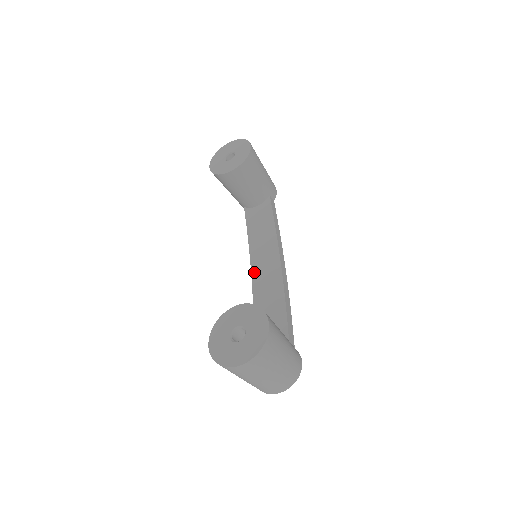
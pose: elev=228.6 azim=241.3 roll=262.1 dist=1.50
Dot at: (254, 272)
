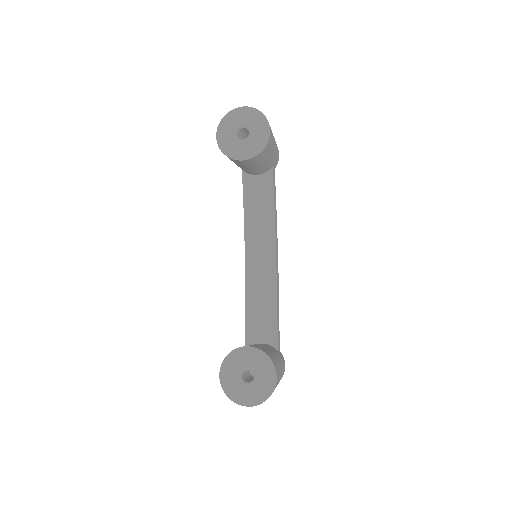
Dot at: (248, 259)
